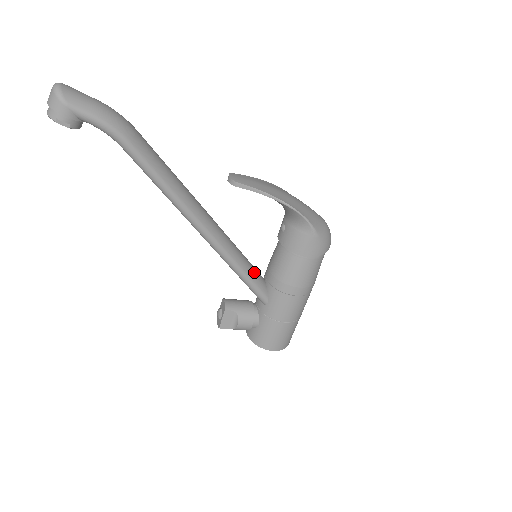
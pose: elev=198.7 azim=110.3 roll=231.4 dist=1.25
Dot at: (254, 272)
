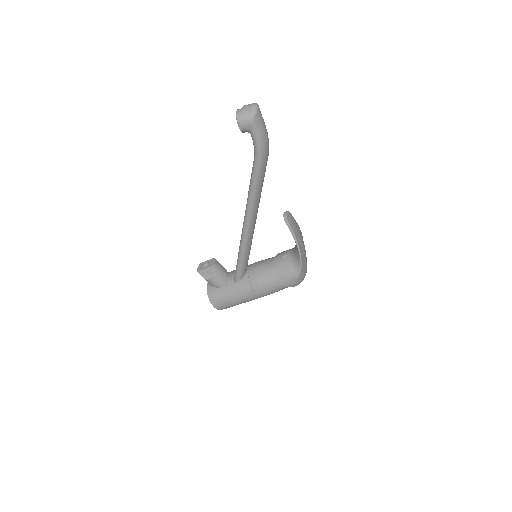
Dot at: (247, 263)
